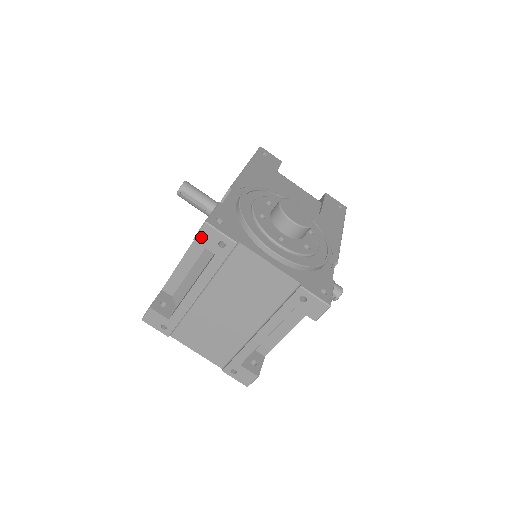
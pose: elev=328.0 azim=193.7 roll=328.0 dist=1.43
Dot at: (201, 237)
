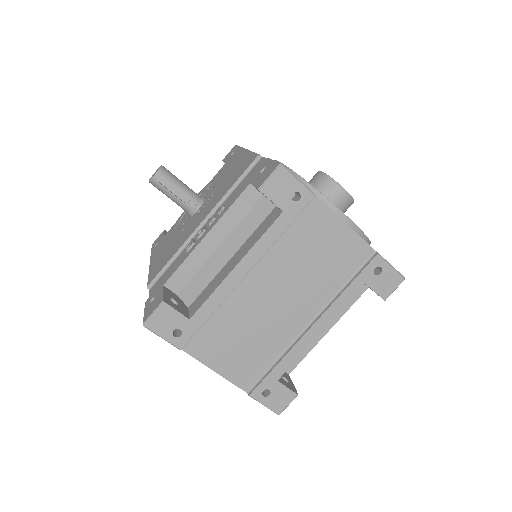
Dot at: (270, 185)
